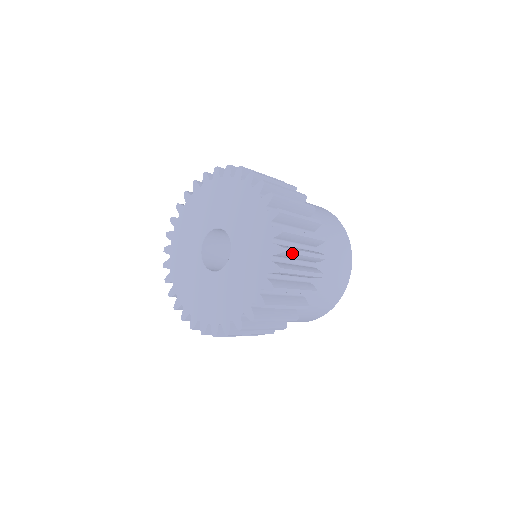
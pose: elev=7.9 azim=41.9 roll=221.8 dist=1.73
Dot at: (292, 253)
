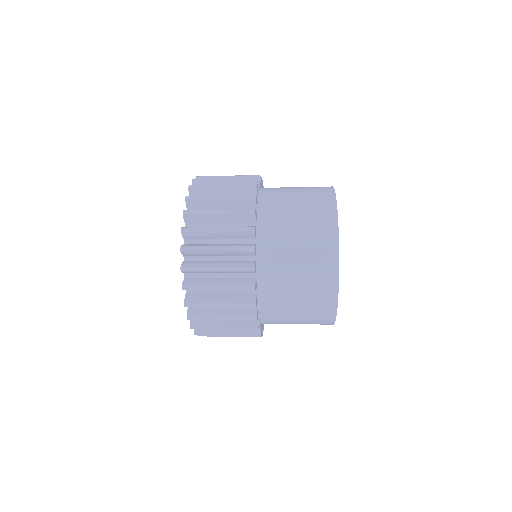
Dot at: (200, 198)
